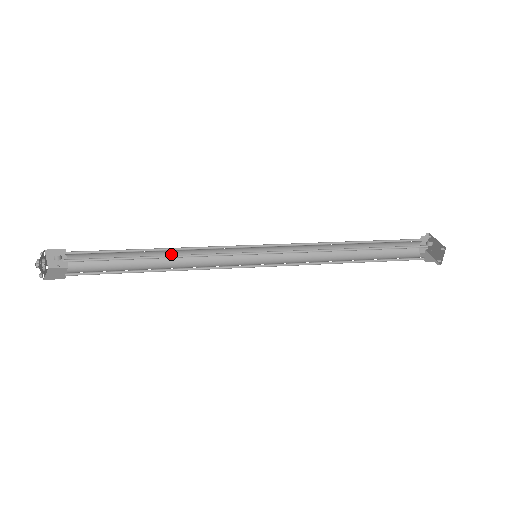
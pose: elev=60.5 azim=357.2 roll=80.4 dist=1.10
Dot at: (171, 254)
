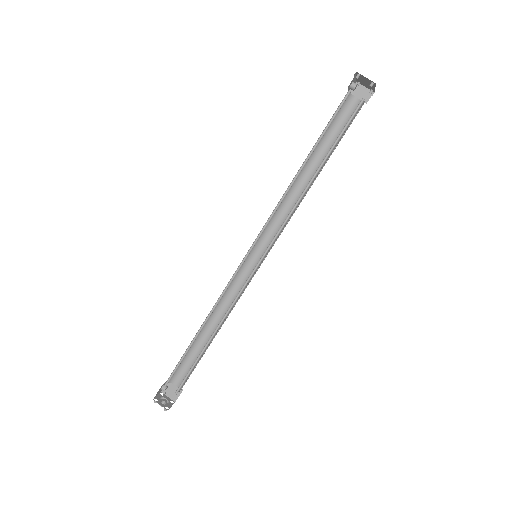
Dot at: (217, 317)
